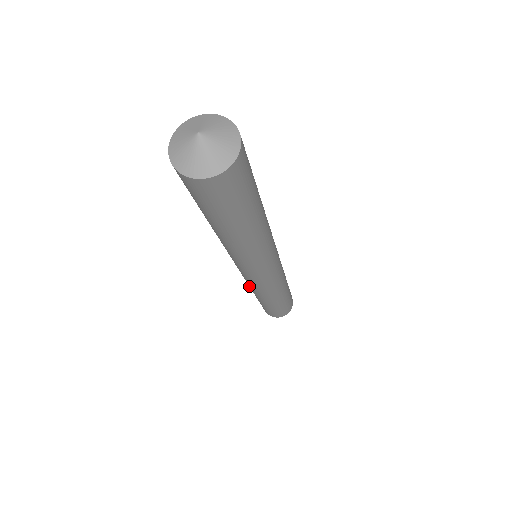
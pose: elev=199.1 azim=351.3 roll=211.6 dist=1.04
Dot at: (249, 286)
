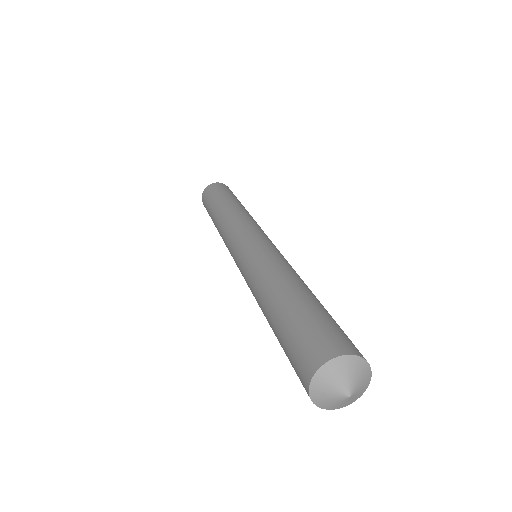
Dot at: occluded
